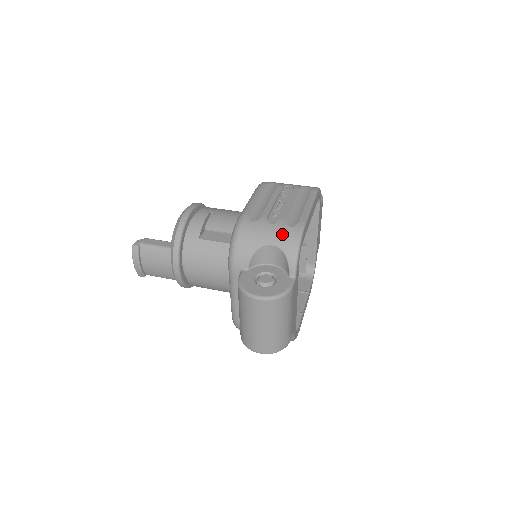
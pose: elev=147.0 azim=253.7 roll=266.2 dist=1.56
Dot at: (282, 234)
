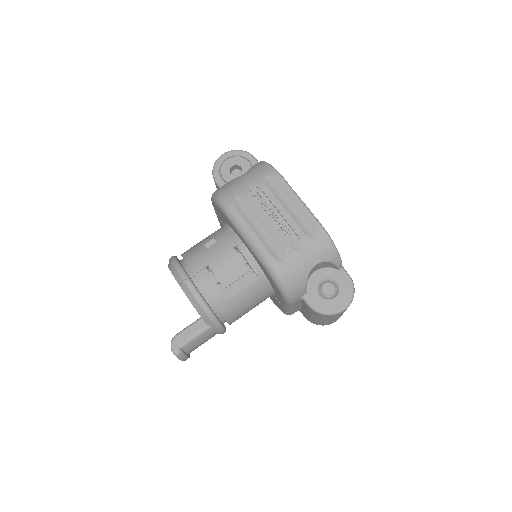
Dot at: (317, 251)
